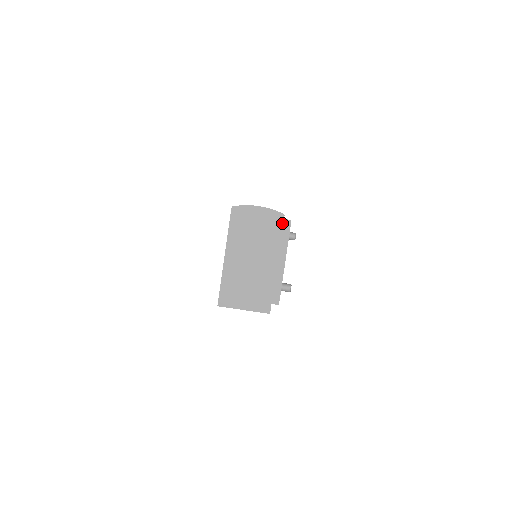
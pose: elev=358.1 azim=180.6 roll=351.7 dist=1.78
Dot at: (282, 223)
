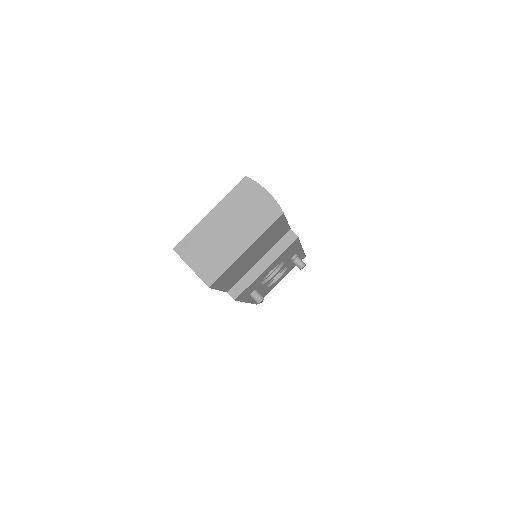
Dot at: (276, 219)
